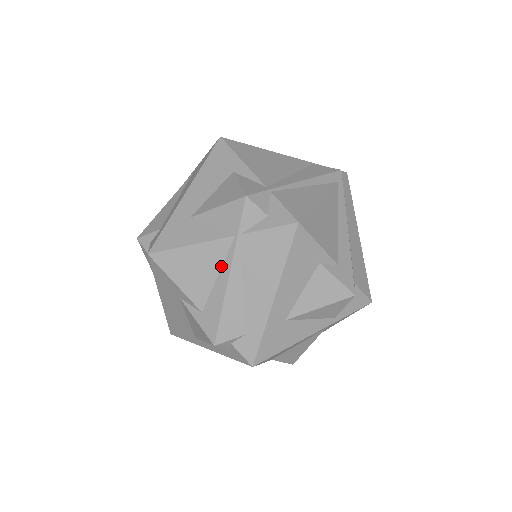
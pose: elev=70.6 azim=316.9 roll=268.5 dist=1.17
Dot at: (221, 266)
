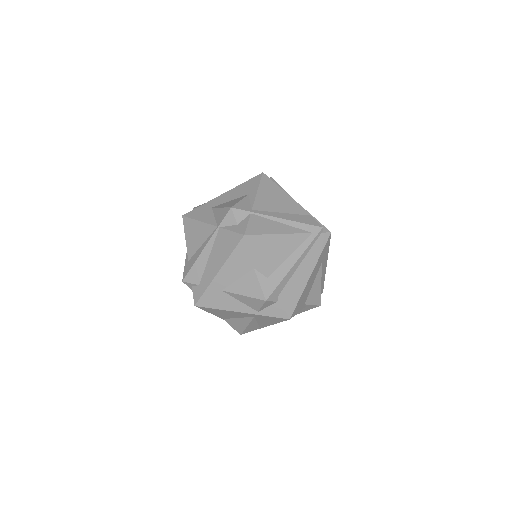
Dot at: (205, 240)
